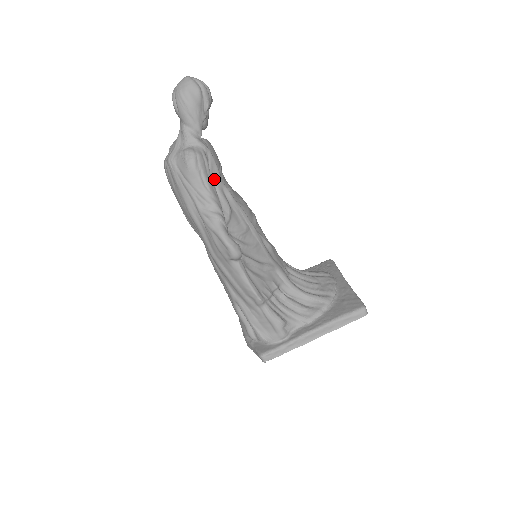
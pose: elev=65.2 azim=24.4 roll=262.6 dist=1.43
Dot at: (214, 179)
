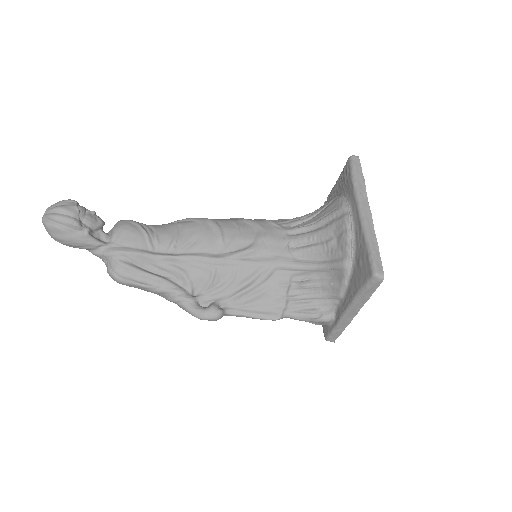
Dot at: (149, 264)
